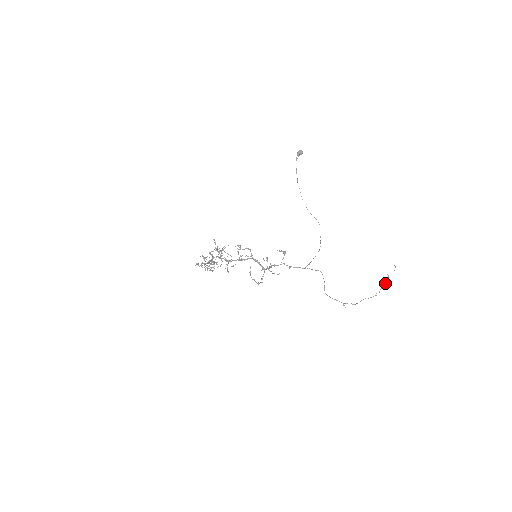
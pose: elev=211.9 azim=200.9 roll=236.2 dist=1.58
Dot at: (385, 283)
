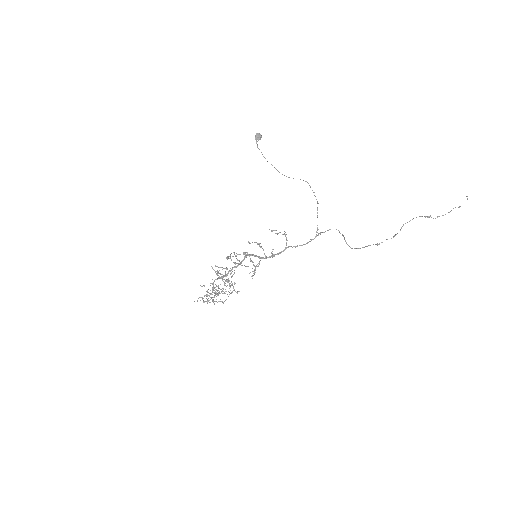
Dot at: (450, 211)
